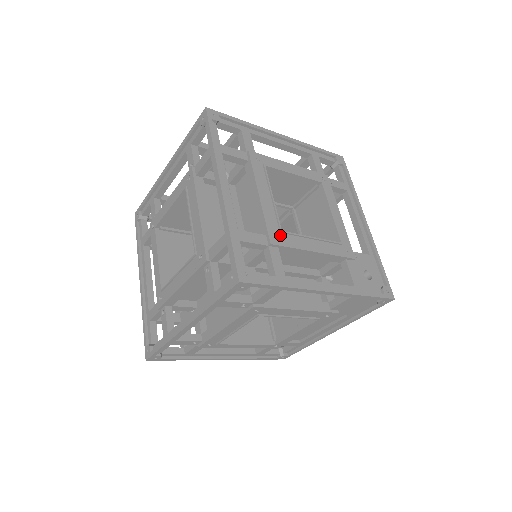
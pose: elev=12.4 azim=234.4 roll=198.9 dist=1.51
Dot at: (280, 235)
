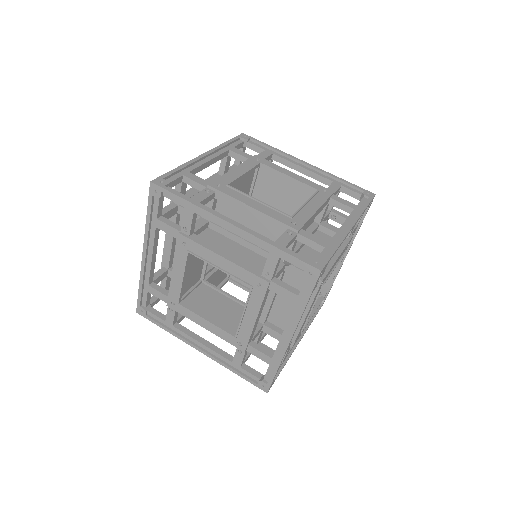
Dot at: occluded
